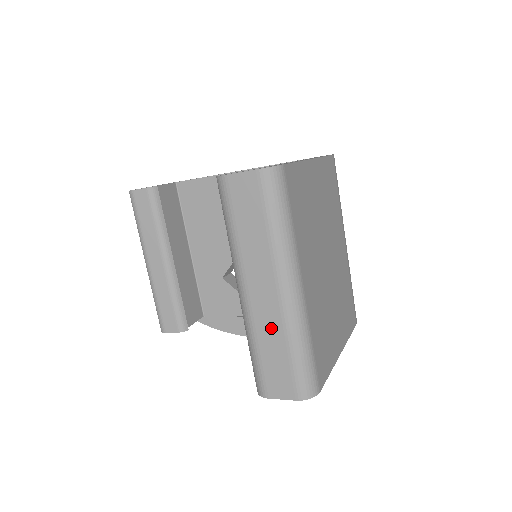
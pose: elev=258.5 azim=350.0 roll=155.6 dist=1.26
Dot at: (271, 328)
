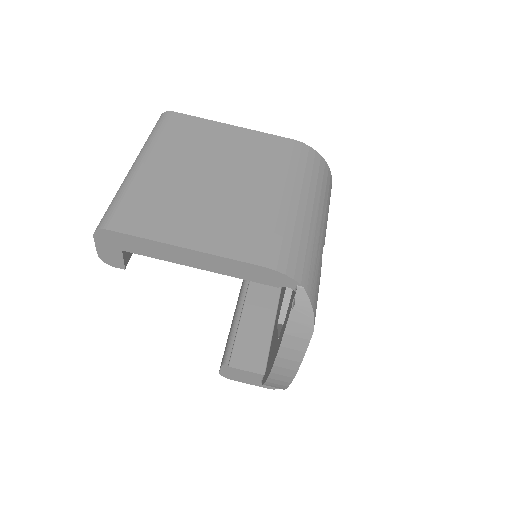
Dot at: occluded
